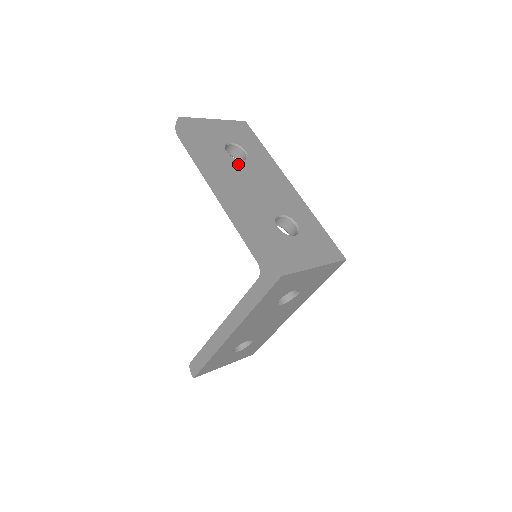
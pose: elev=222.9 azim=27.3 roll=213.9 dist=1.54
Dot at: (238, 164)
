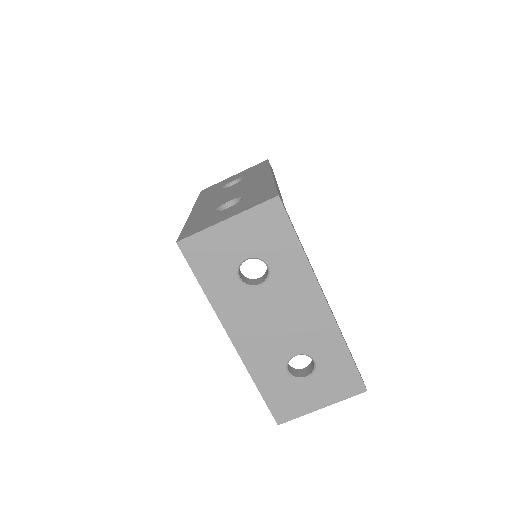
Dot at: (224, 190)
